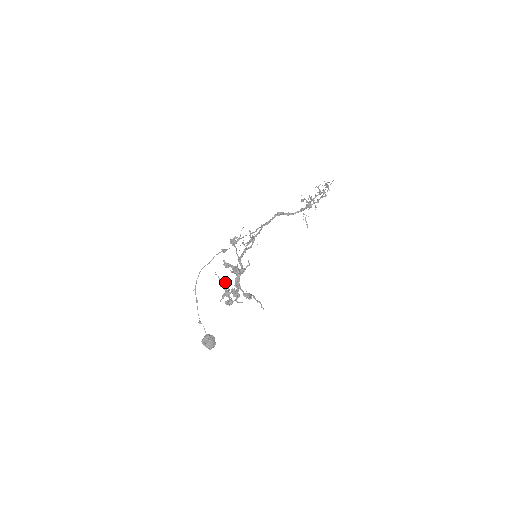
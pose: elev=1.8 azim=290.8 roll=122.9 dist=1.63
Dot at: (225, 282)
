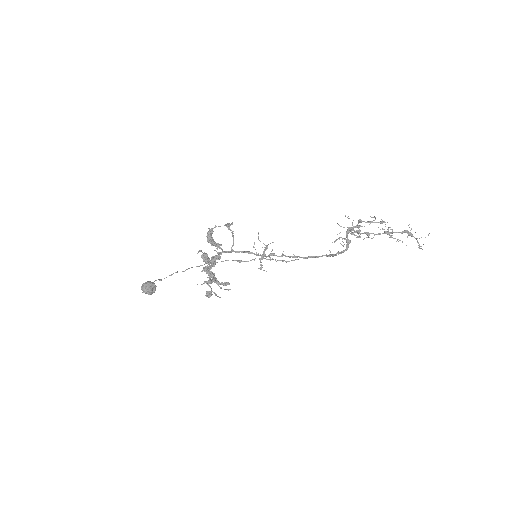
Dot at: (223, 284)
